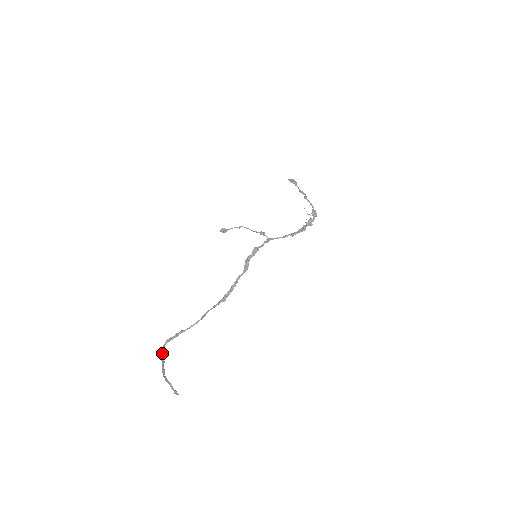
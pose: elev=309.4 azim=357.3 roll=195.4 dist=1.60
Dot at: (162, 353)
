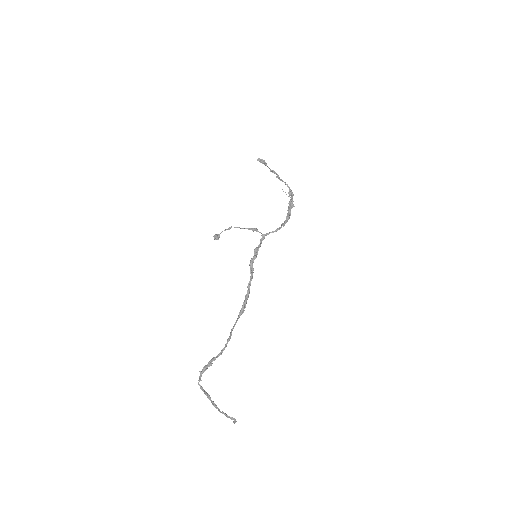
Dot at: (201, 387)
